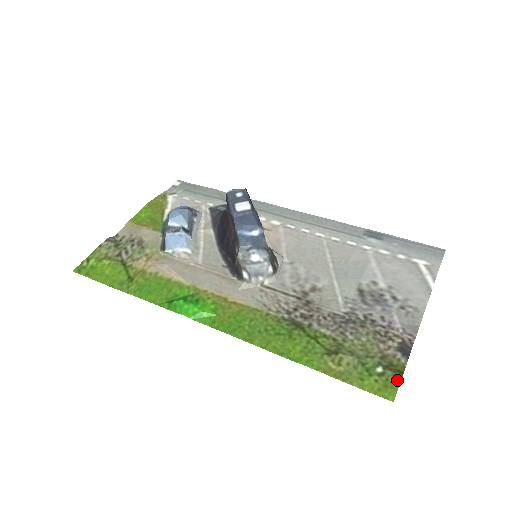
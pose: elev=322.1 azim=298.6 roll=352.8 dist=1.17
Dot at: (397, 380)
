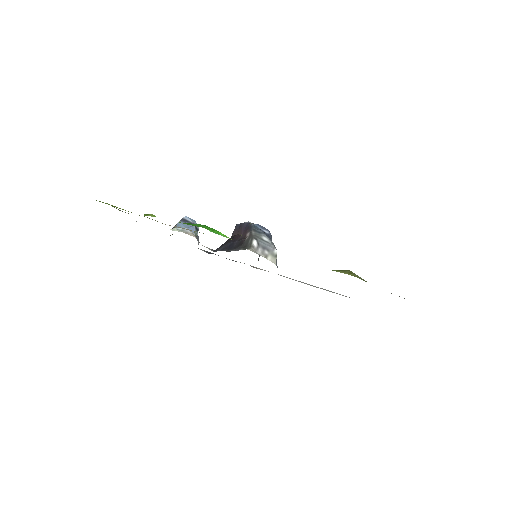
Dot at: occluded
